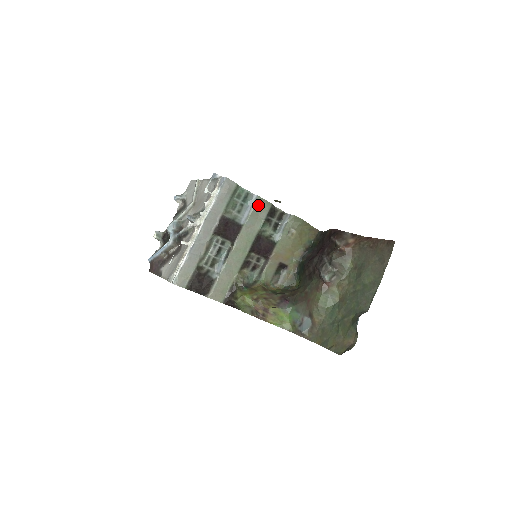
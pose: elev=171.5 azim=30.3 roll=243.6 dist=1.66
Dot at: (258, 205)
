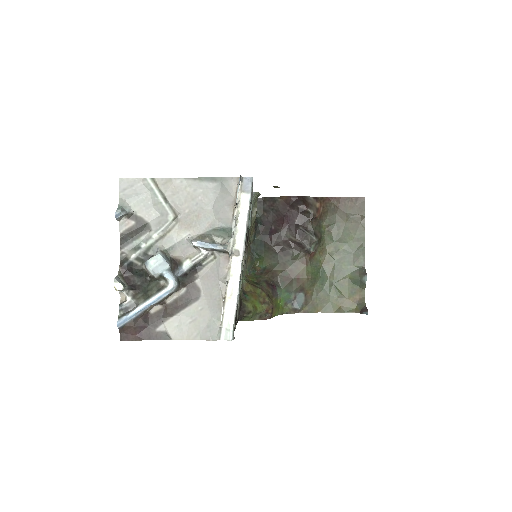
Dot at: occluded
